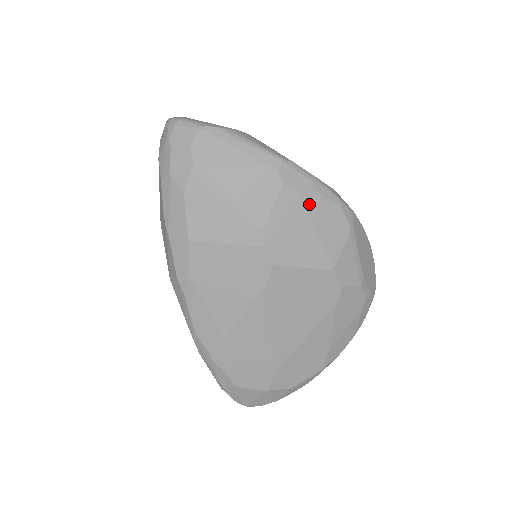
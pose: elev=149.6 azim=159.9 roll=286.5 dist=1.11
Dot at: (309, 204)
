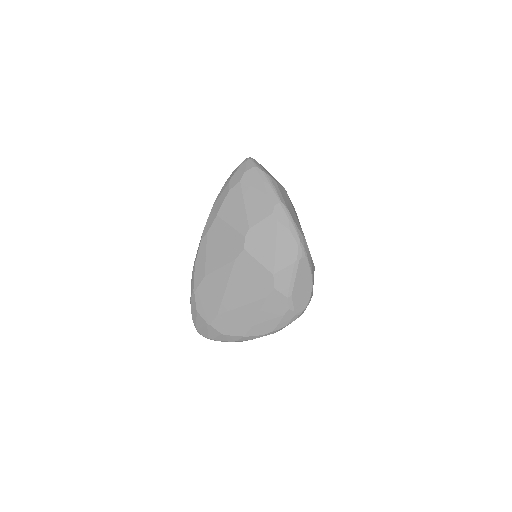
Dot at: (280, 231)
